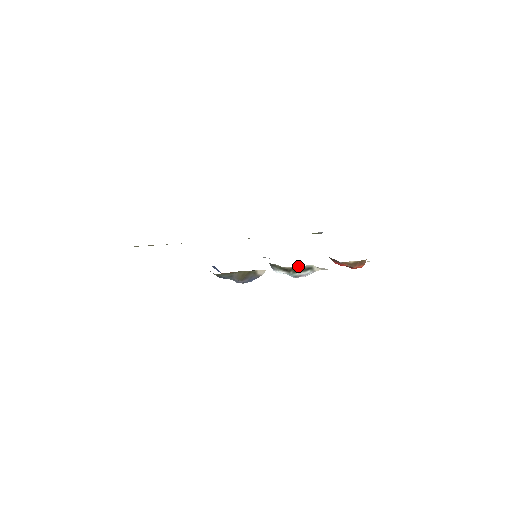
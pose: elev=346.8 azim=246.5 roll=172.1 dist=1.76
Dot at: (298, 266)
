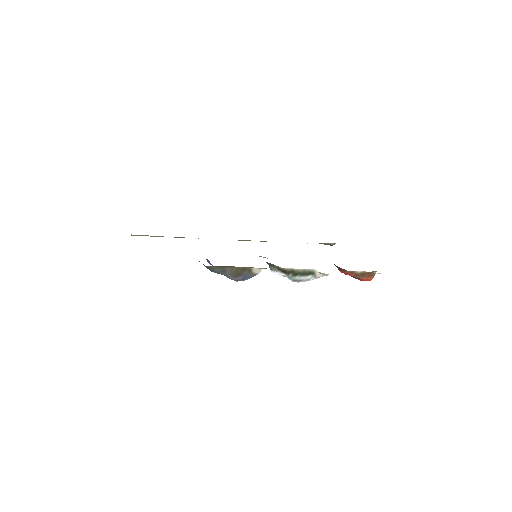
Dot at: (298, 269)
